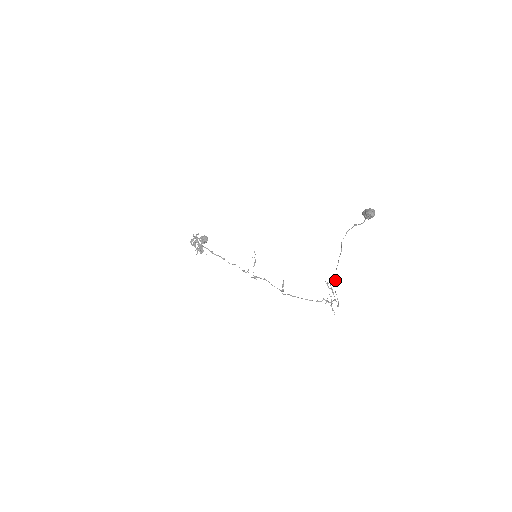
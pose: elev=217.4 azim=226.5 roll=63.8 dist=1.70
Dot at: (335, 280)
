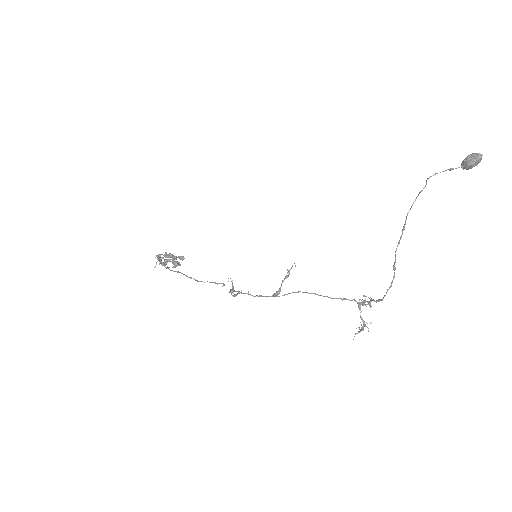
Dot at: occluded
